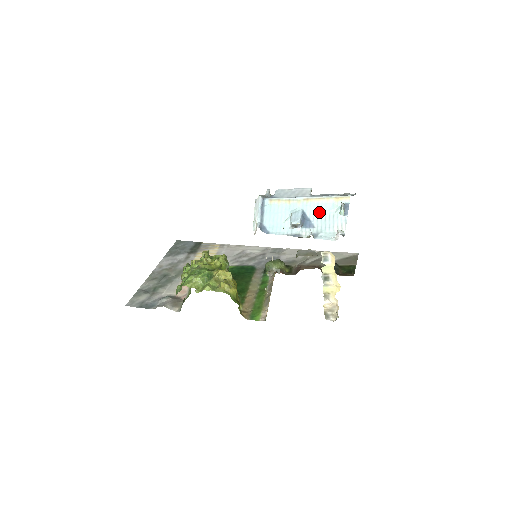
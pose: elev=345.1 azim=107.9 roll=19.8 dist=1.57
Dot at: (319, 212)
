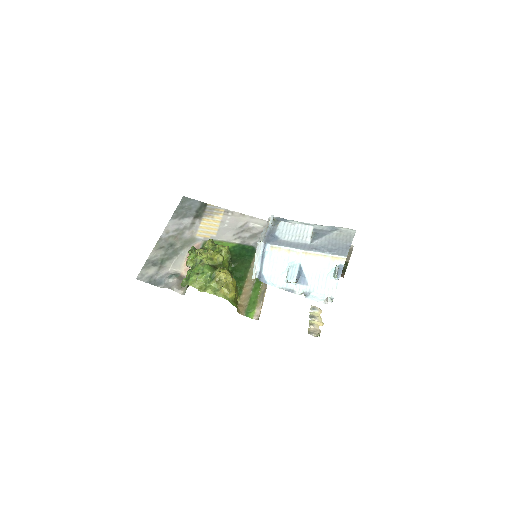
Dot at: (315, 269)
